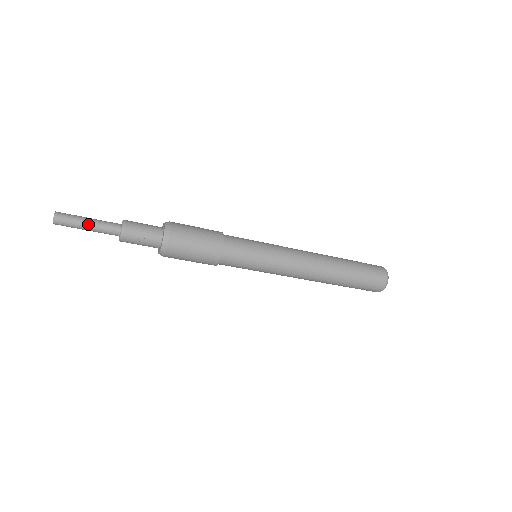
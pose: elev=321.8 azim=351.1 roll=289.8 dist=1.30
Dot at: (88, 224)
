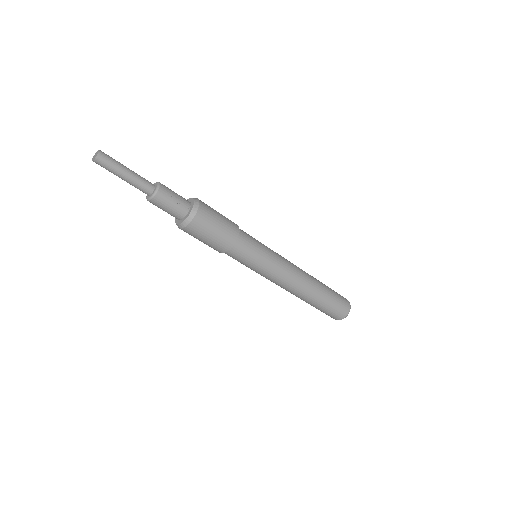
Dot at: (128, 170)
